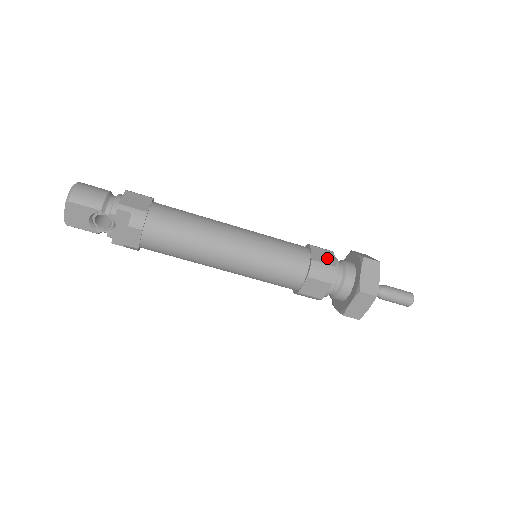
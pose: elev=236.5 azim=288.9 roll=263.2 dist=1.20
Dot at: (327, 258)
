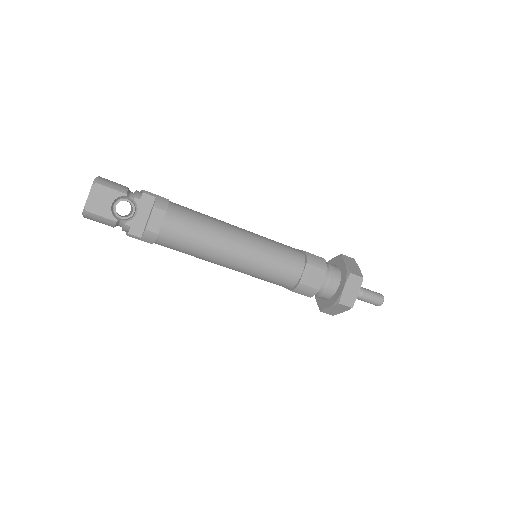
Dot at: occluded
